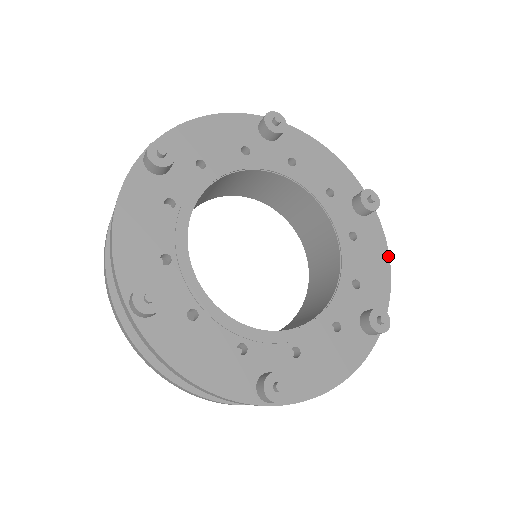
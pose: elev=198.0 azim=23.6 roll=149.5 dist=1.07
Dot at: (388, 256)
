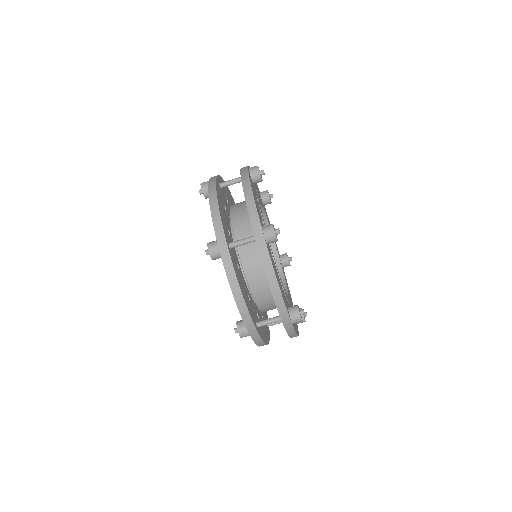
Dot at: (298, 335)
